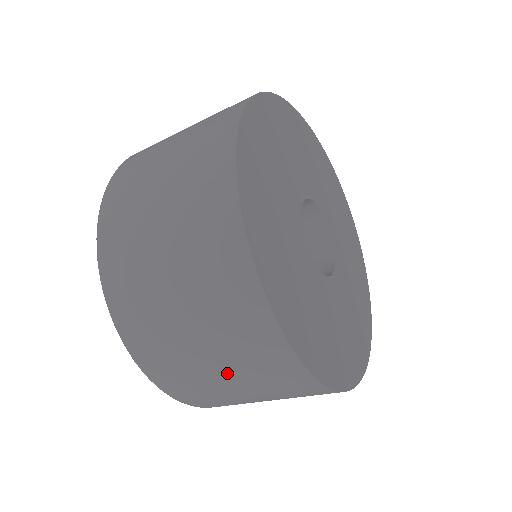
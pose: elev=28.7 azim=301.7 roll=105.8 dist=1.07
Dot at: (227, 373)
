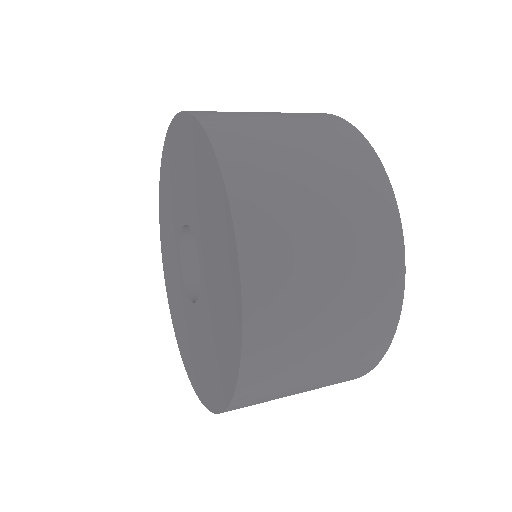
Dot at: occluded
